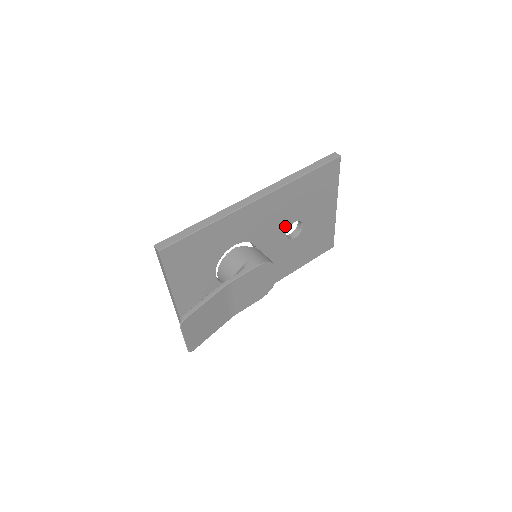
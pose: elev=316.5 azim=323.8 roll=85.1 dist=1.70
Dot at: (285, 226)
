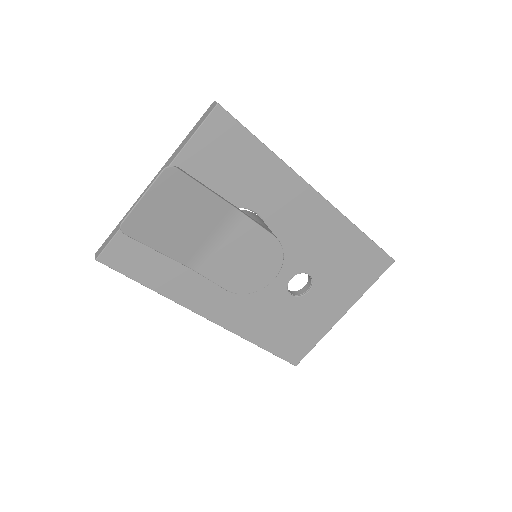
Dot at: (301, 266)
